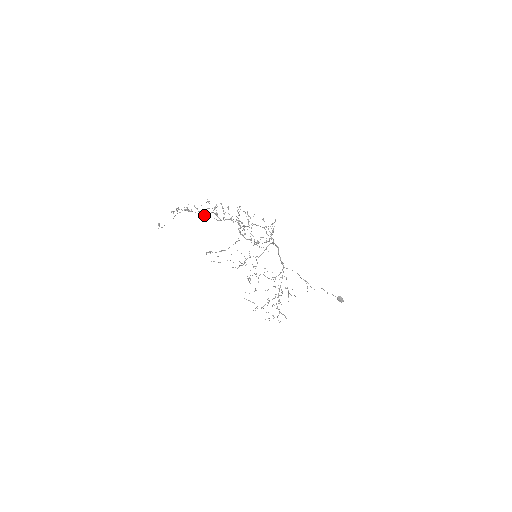
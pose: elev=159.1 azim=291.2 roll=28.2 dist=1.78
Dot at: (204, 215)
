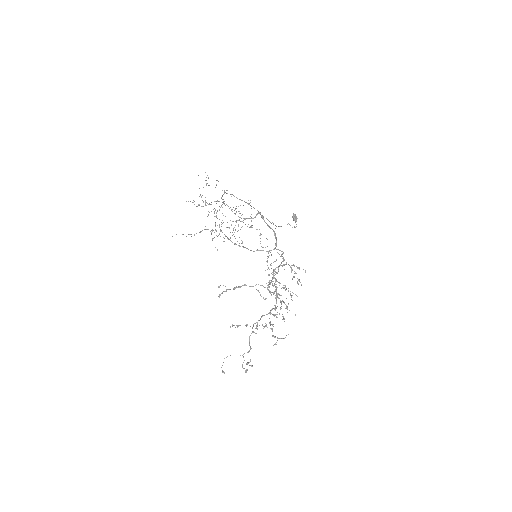
Dot at: (253, 325)
